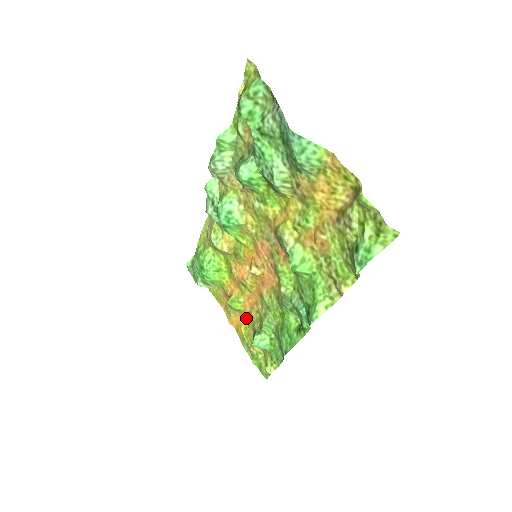
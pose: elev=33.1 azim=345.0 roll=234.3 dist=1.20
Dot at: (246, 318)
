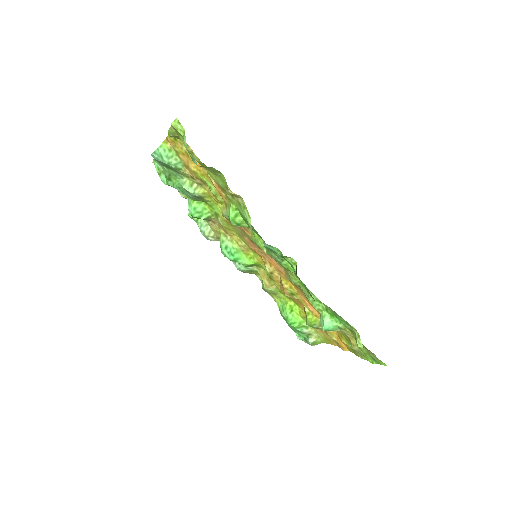
Dot at: occluded
